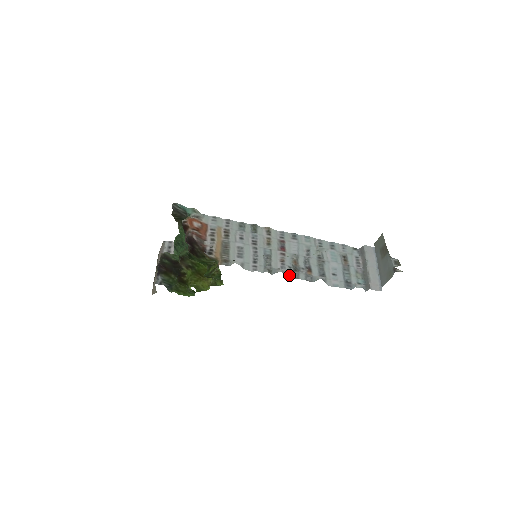
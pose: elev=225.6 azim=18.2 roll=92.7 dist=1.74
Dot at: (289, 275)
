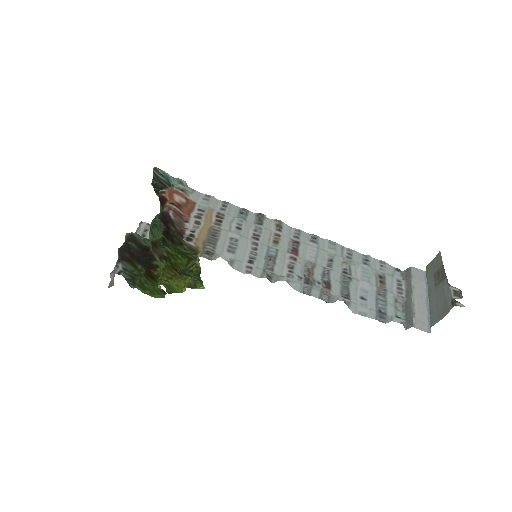
Dot at: (297, 288)
